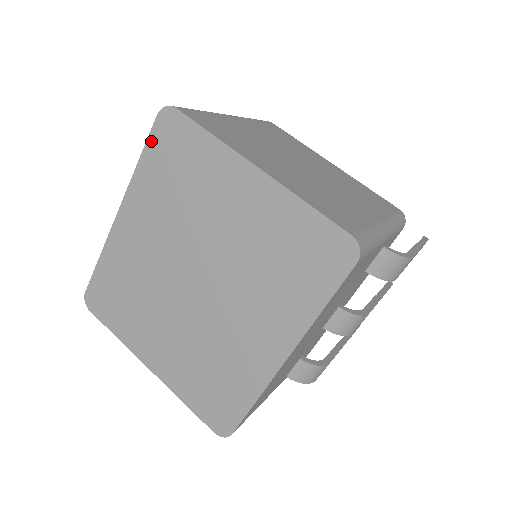
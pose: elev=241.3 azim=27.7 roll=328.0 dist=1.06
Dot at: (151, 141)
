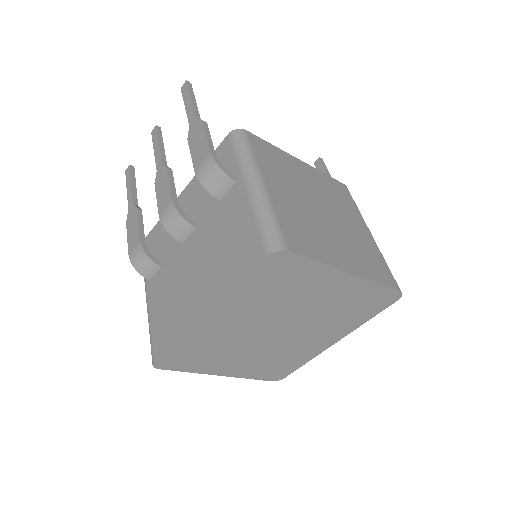
Dot at: (255, 272)
